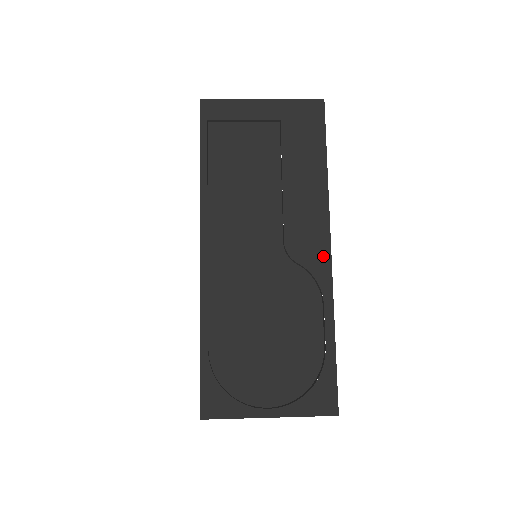
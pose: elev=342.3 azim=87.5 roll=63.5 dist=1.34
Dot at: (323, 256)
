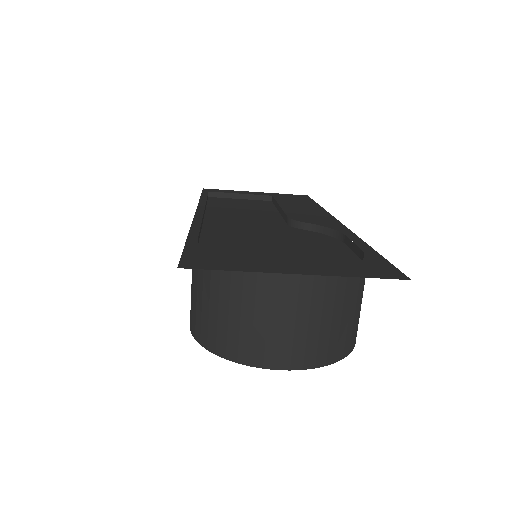
Dot at: (333, 223)
